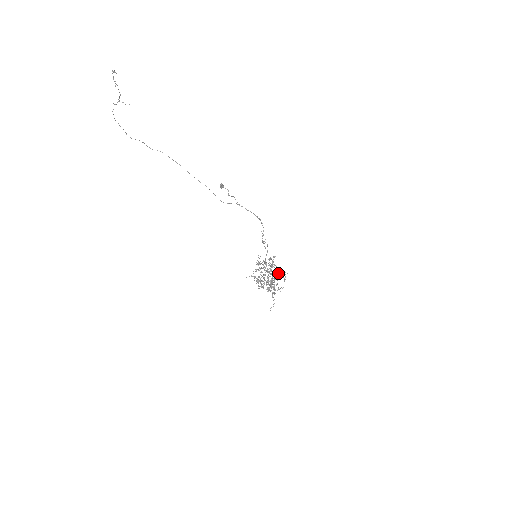
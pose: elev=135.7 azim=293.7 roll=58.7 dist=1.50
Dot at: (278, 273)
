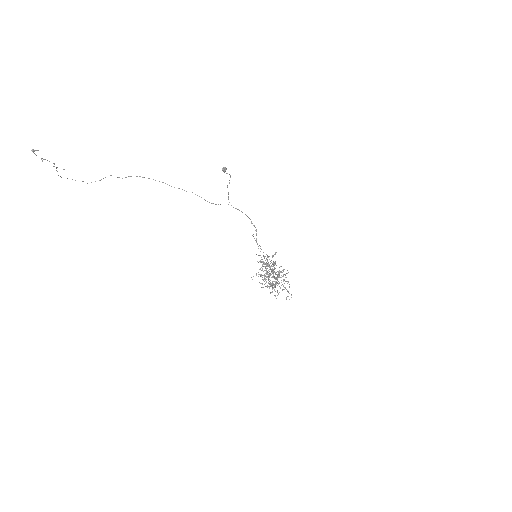
Dot at: (278, 274)
